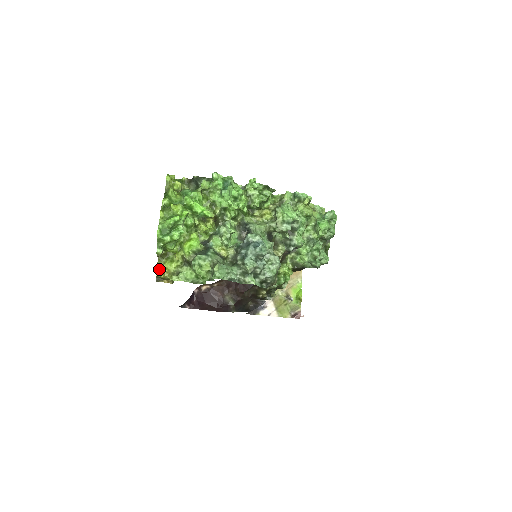
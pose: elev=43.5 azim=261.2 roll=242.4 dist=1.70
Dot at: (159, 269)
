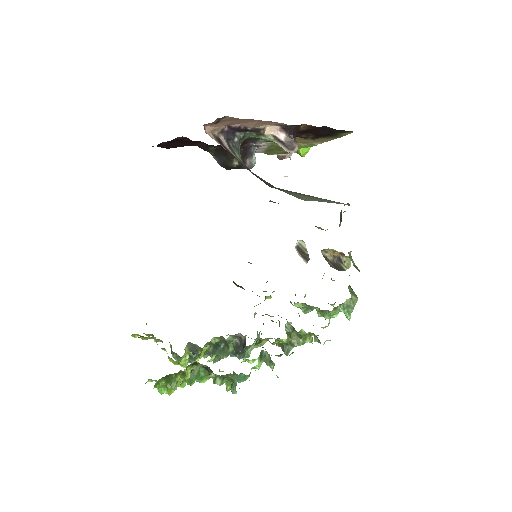
Dot at: occluded
